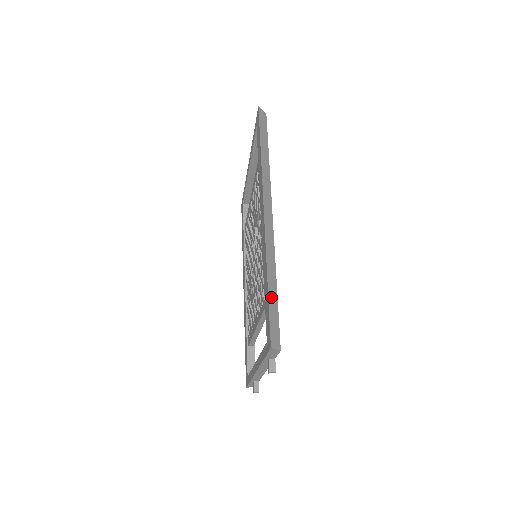
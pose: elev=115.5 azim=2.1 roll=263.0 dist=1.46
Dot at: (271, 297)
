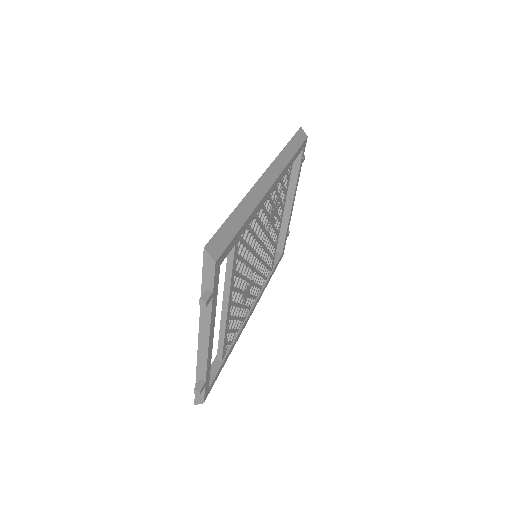
Dot at: (232, 221)
